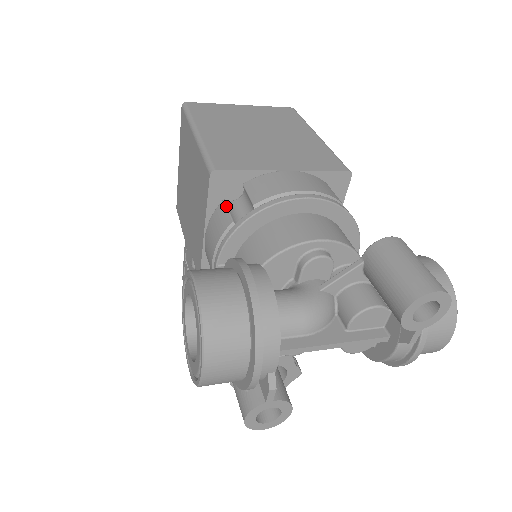
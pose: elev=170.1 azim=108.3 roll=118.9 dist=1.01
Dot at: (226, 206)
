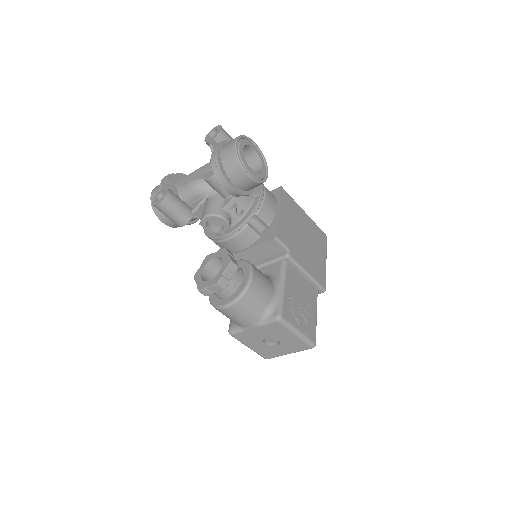
Dot at: occluded
